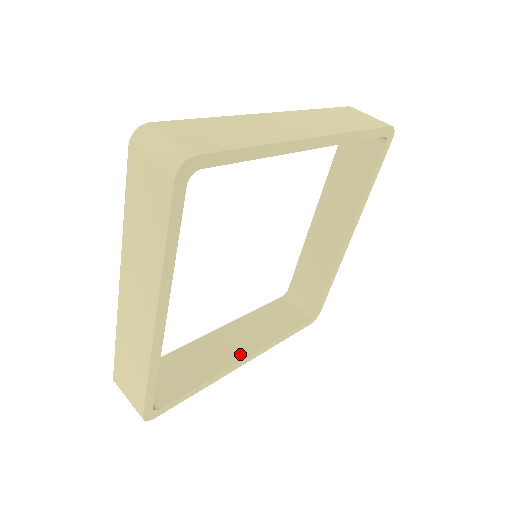
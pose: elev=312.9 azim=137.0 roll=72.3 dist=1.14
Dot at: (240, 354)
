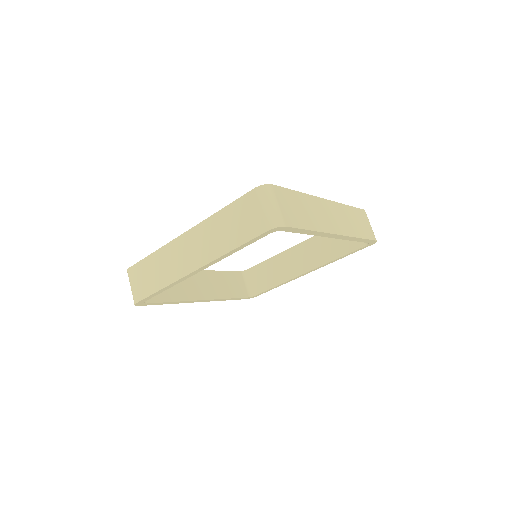
Dot at: (201, 295)
